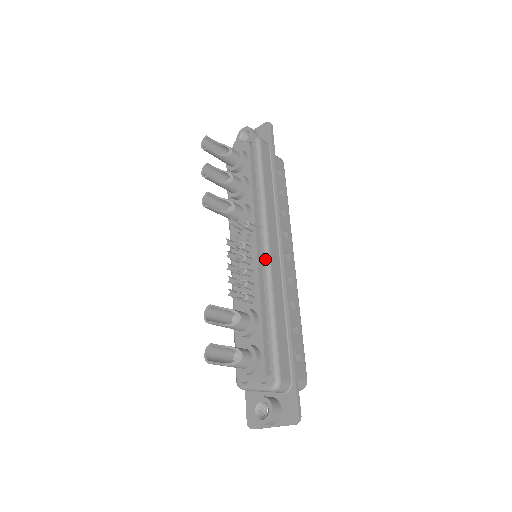
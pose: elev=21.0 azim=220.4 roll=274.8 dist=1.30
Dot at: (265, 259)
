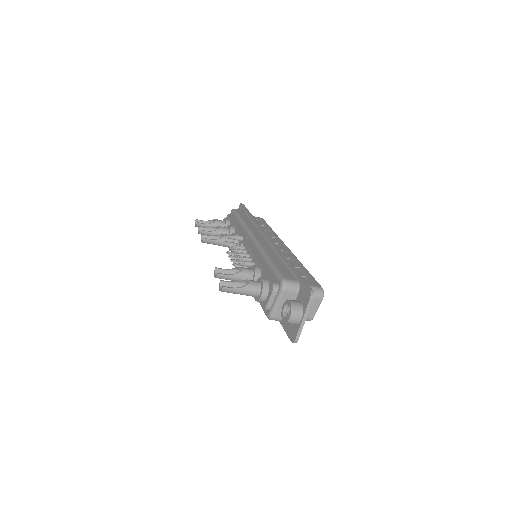
Dot at: (254, 243)
